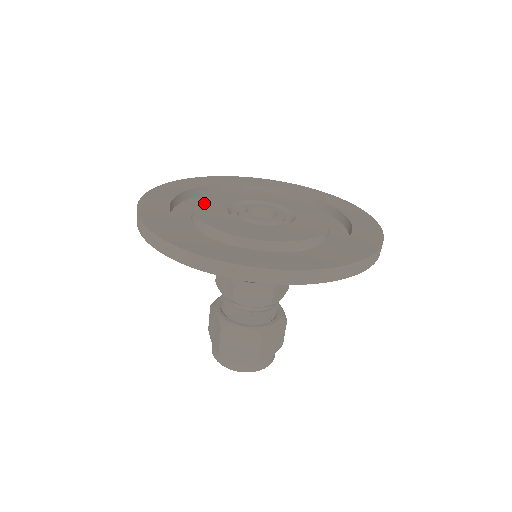
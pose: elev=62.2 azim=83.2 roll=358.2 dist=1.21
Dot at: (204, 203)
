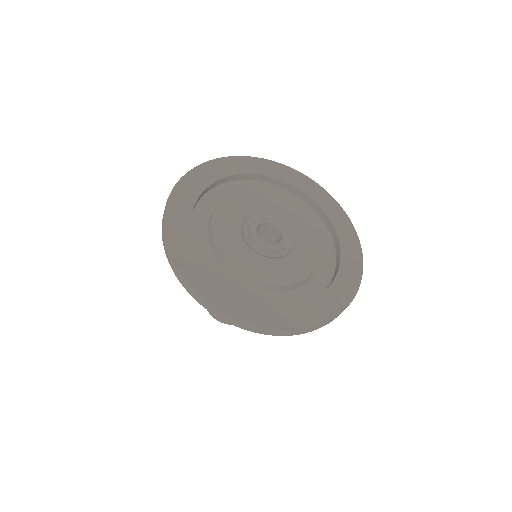
Dot at: (220, 220)
